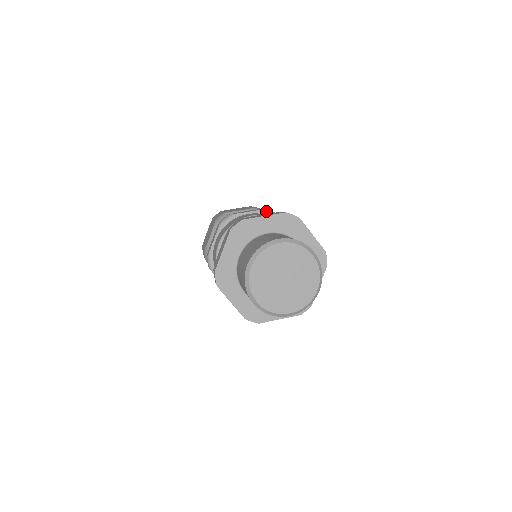
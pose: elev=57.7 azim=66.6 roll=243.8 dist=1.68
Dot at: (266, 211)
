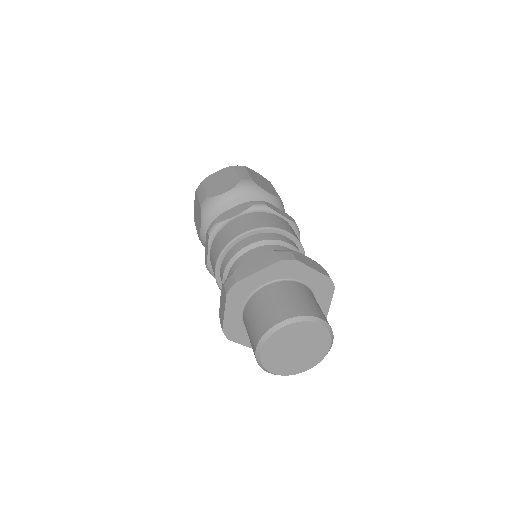
Dot at: (295, 226)
